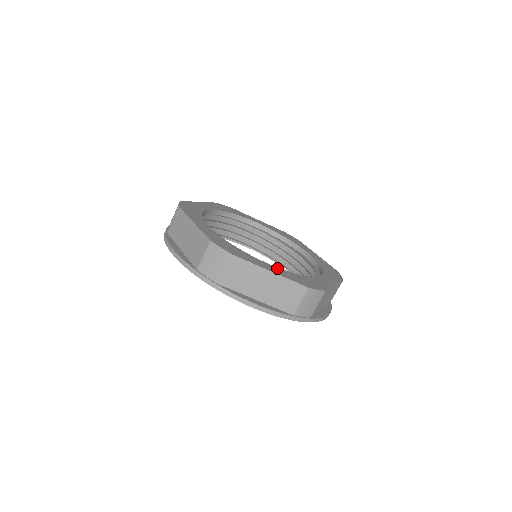
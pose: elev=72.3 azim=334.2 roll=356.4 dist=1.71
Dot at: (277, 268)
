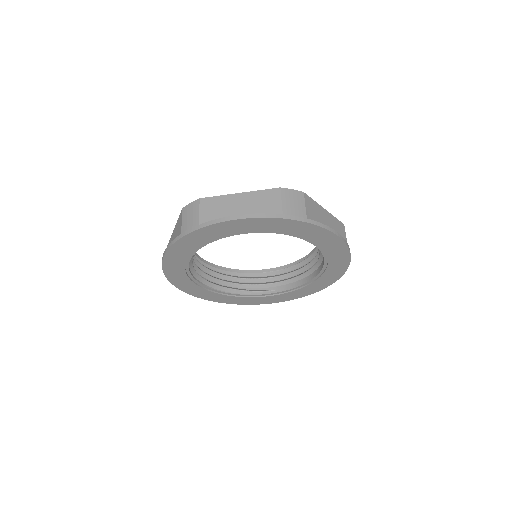
Dot at: occluded
